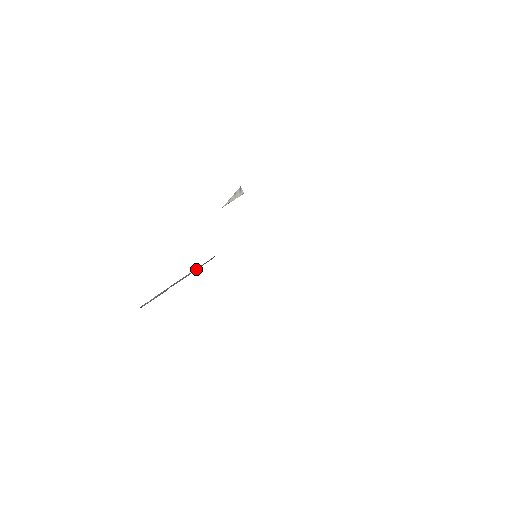
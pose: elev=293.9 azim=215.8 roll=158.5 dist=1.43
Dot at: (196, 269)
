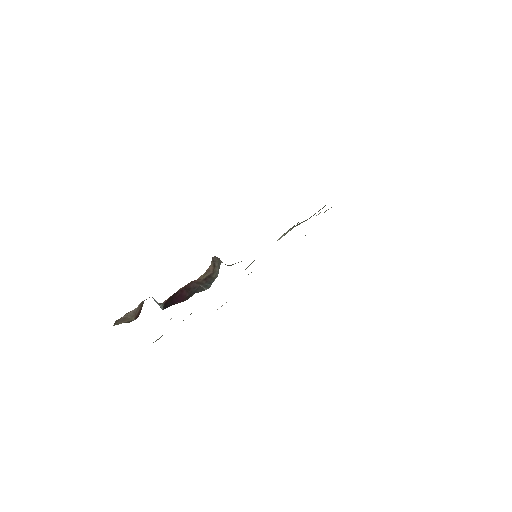
Dot at: occluded
